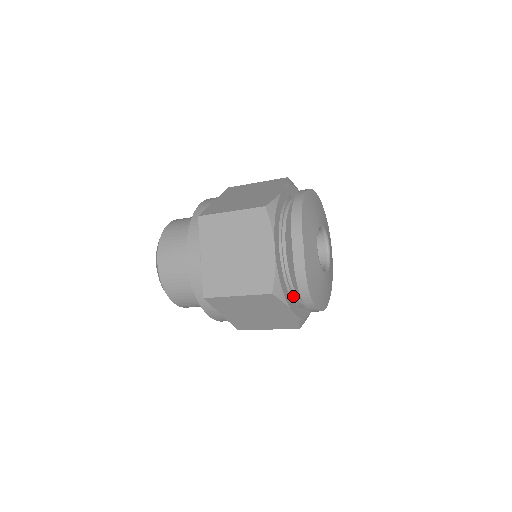
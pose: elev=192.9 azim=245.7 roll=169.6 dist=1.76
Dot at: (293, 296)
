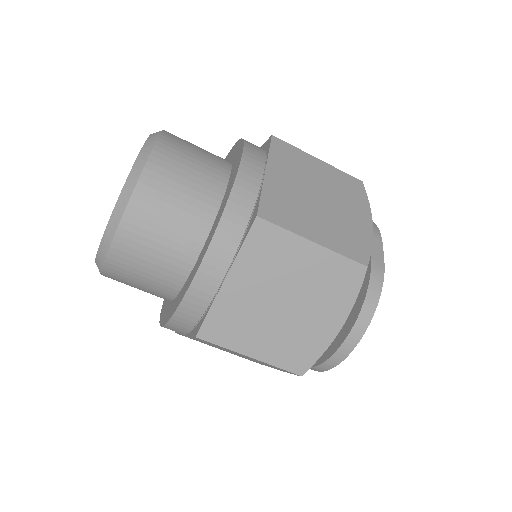
Dot at: occluded
